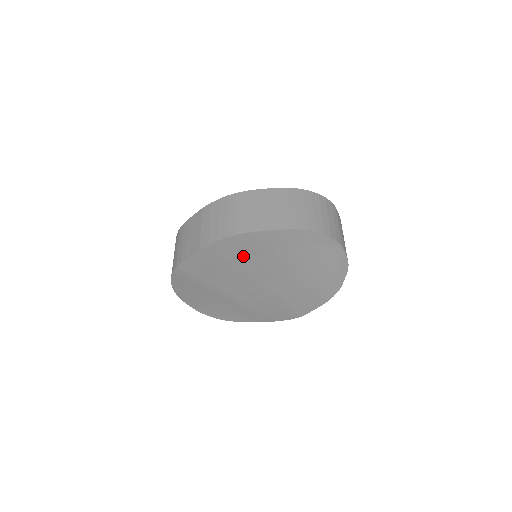
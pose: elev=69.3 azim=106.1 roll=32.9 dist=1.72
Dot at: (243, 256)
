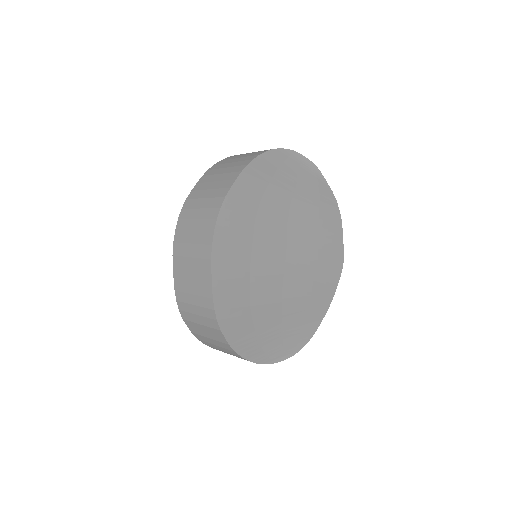
Dot at: (247, 231)
